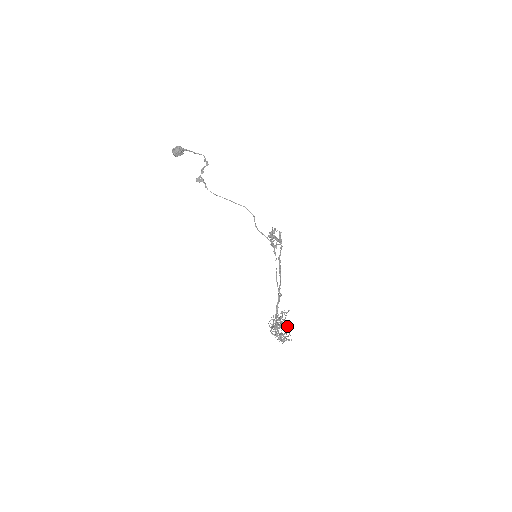
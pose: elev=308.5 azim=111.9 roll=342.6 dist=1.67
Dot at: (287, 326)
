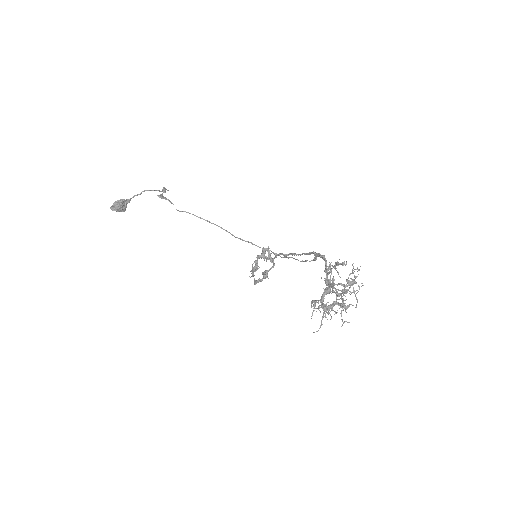
Dot at: occluded
